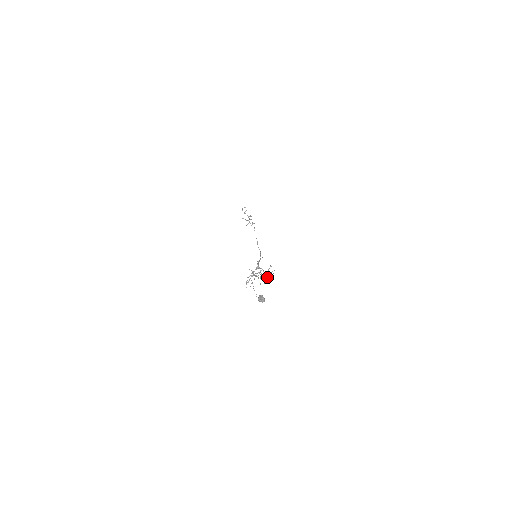
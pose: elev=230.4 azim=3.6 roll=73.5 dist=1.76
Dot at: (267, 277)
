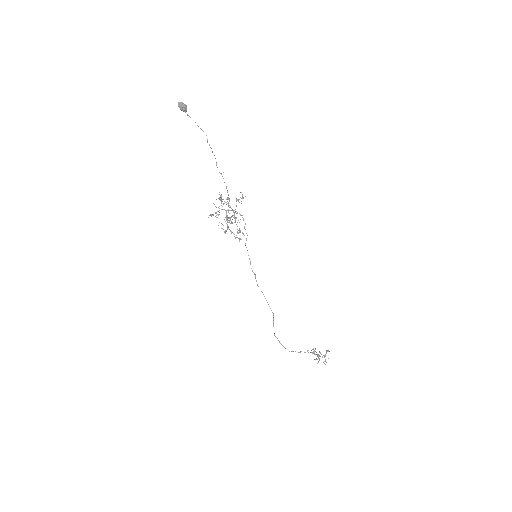
Dot at: occluded
